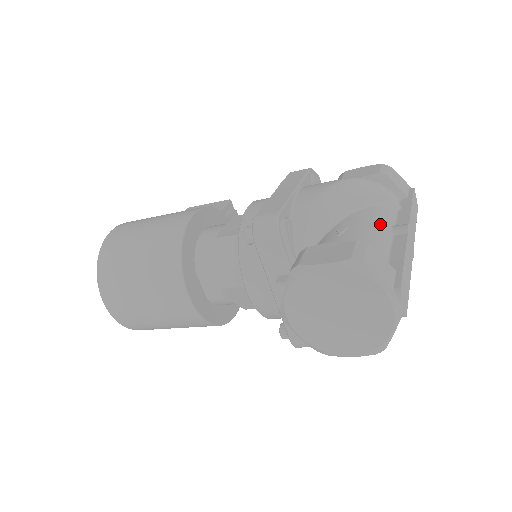
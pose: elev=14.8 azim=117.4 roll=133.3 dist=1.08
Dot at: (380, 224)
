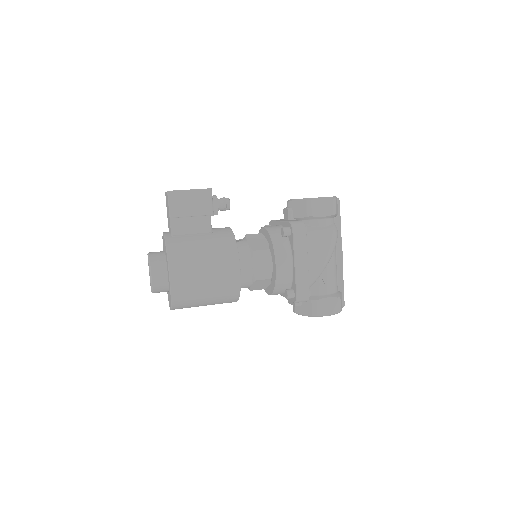
Dot at: (335, 262)
